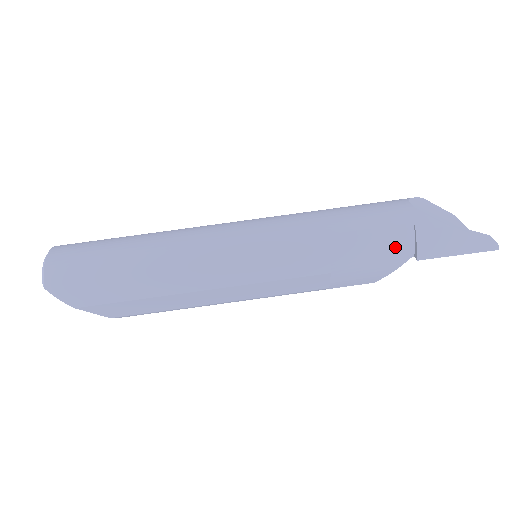
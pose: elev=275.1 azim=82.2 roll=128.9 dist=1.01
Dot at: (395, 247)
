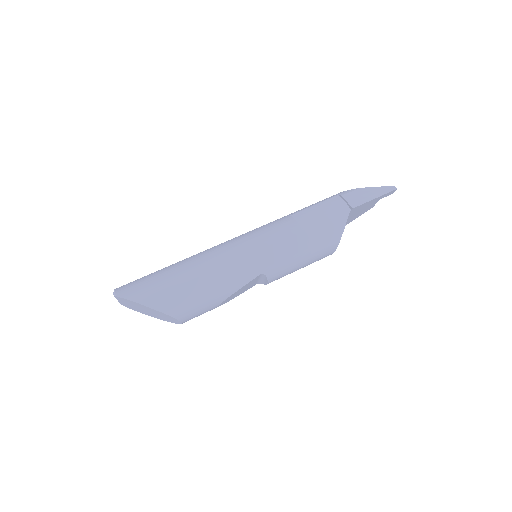
Dot at: (335, 208)
